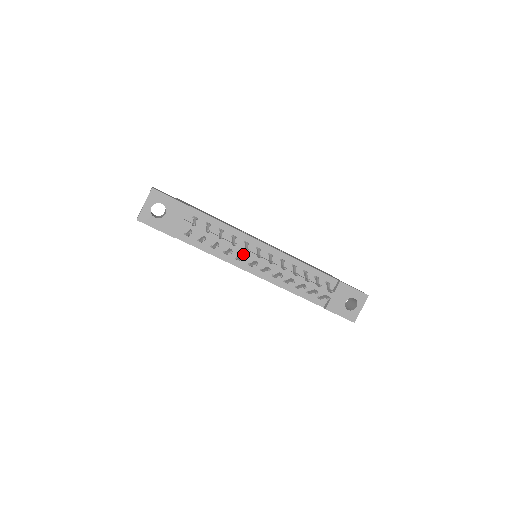
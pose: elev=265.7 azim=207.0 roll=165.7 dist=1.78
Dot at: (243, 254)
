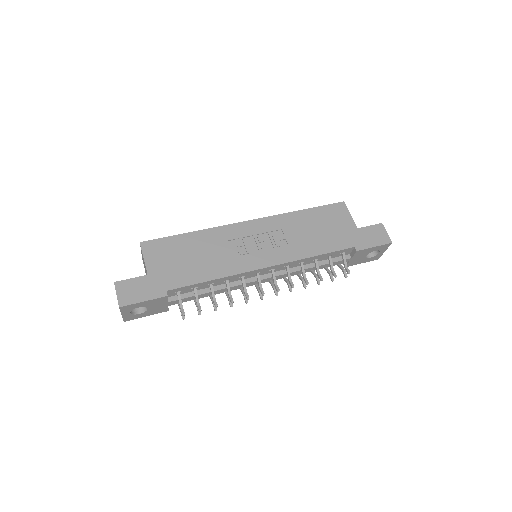
Dot at: occluded
